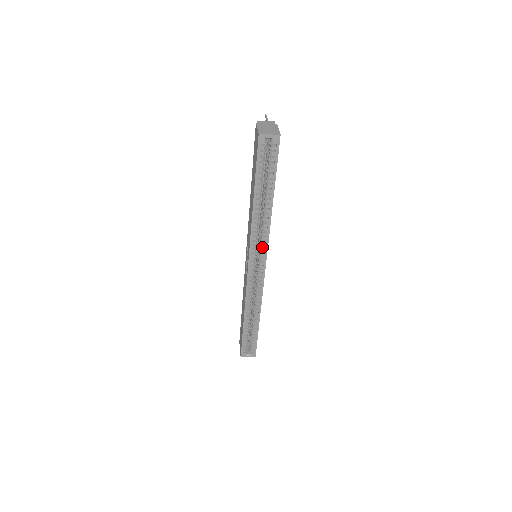
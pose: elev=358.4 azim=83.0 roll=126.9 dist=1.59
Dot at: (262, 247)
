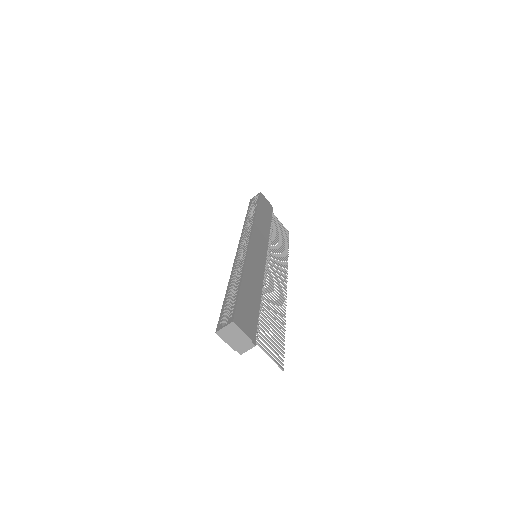
Dot at: (249, 232)
